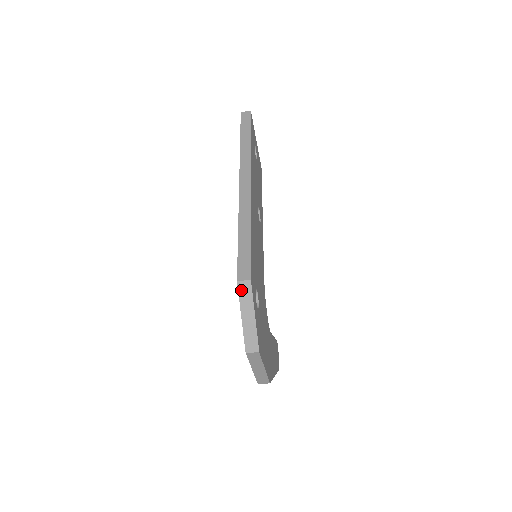
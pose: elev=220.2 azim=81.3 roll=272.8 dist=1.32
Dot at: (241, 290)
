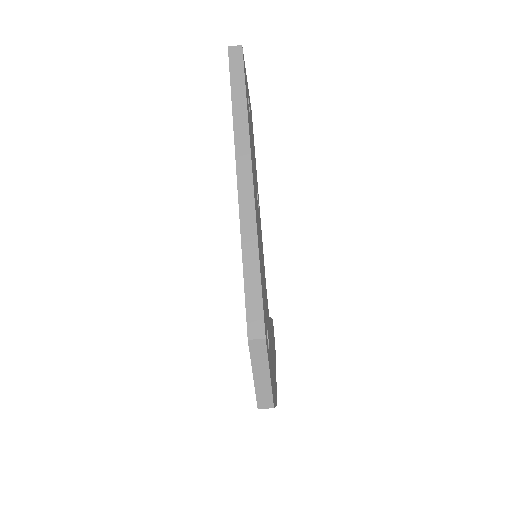
Dot at: (253, 349)
